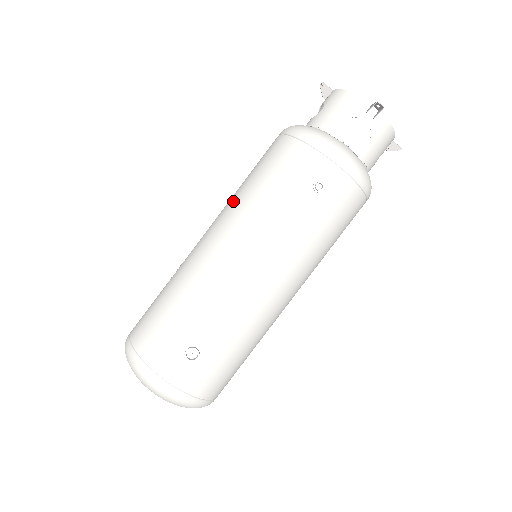
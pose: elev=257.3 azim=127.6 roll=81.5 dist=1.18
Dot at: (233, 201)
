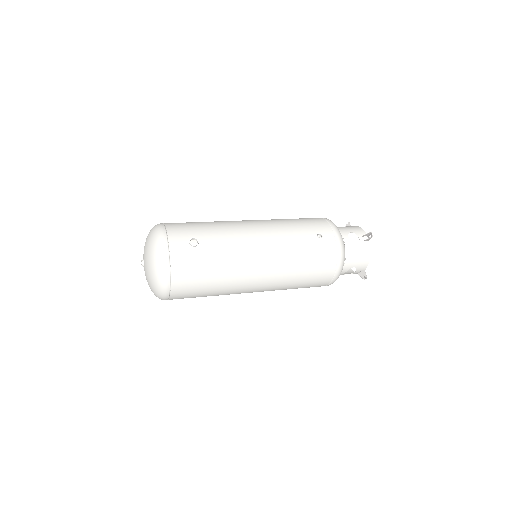
Dot at: occluded
